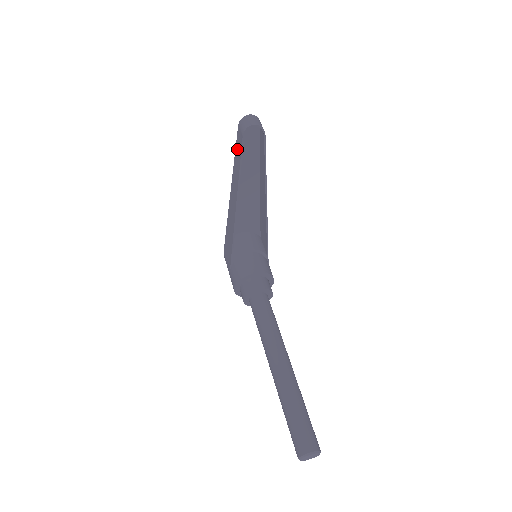
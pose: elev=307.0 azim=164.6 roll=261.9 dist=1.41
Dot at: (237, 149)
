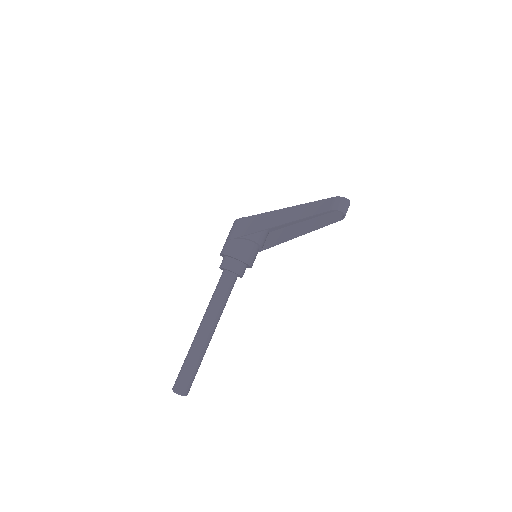
Dot at: (318, 205)
